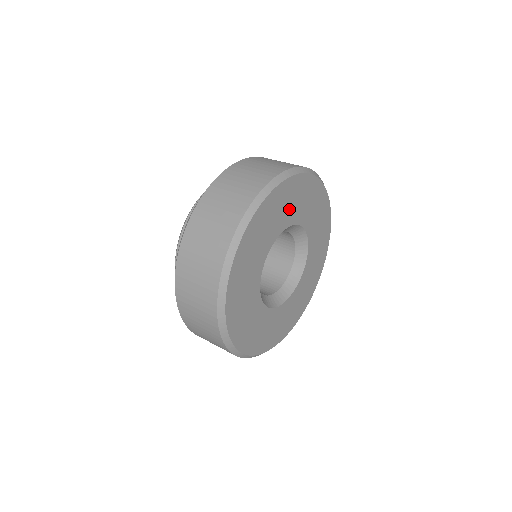
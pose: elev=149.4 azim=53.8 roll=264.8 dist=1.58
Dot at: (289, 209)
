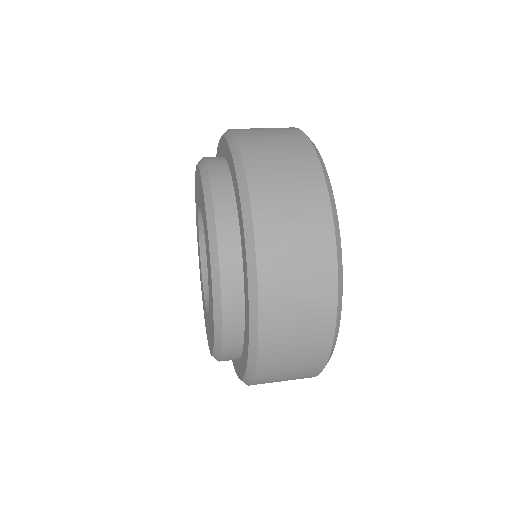
Dot at: occluded
